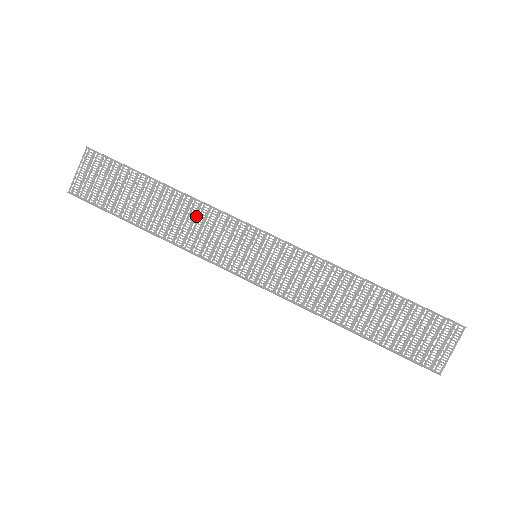
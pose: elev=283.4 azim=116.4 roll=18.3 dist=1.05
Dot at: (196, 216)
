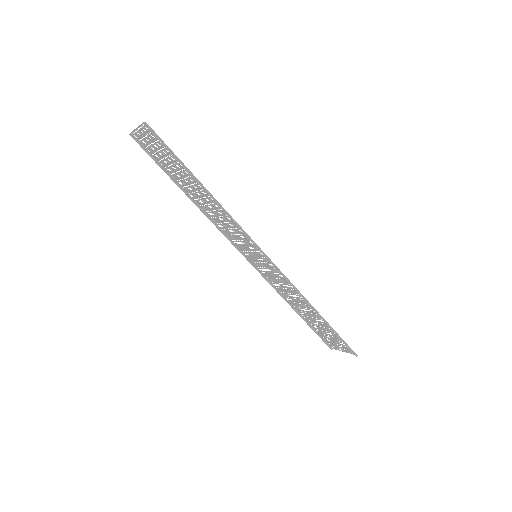
Dot at: (223, 215)
